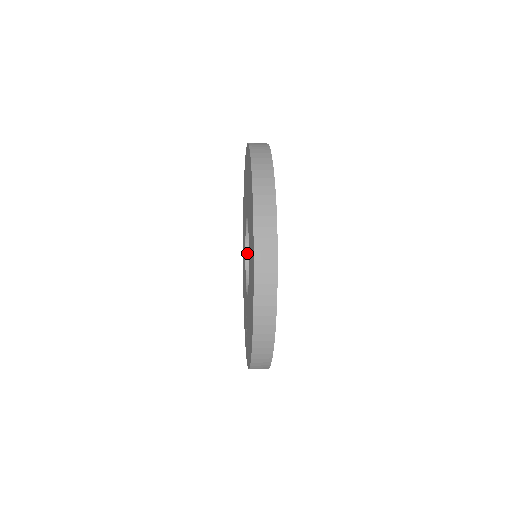
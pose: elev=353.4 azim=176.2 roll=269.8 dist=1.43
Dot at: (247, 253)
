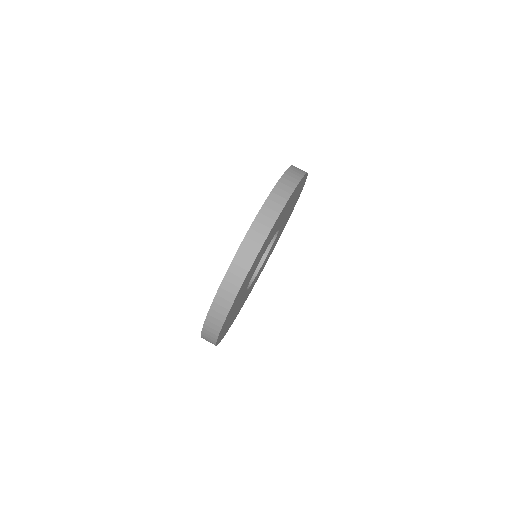
Dot at: occluded
